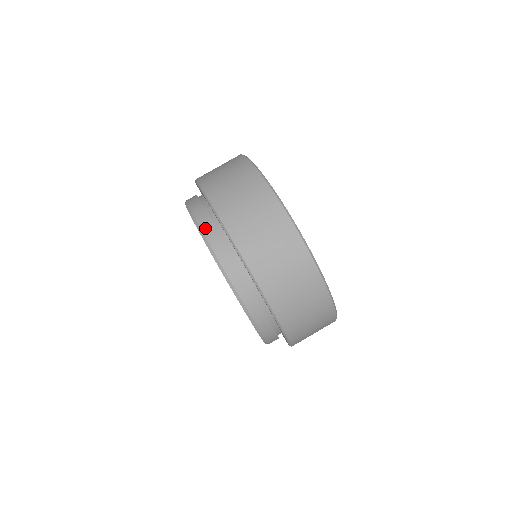
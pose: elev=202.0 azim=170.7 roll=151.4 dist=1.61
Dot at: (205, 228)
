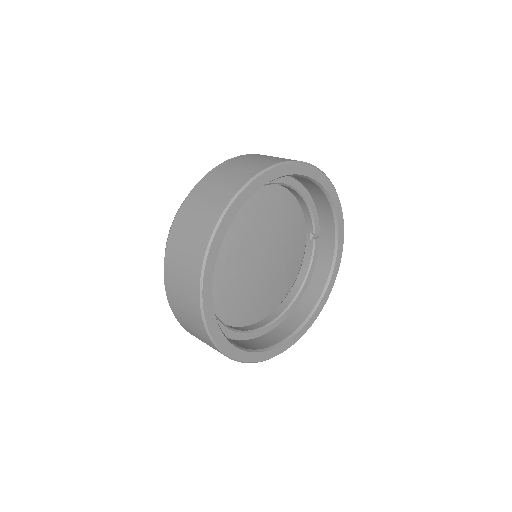
Dot at: occluded
